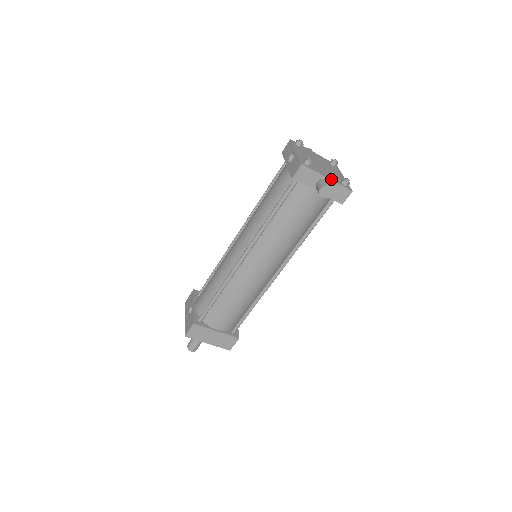
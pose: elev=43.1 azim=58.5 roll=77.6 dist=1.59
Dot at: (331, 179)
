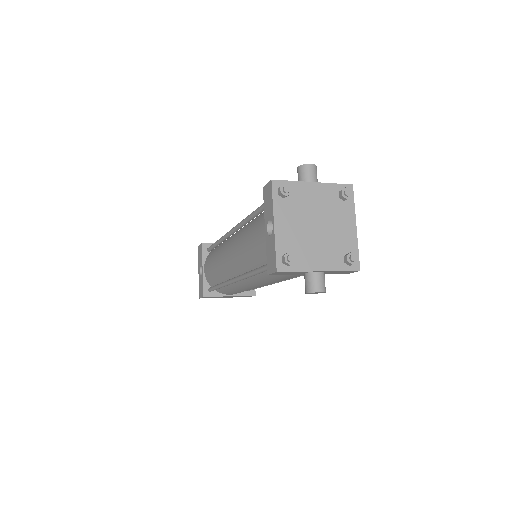
Dot at: (325, 269)
